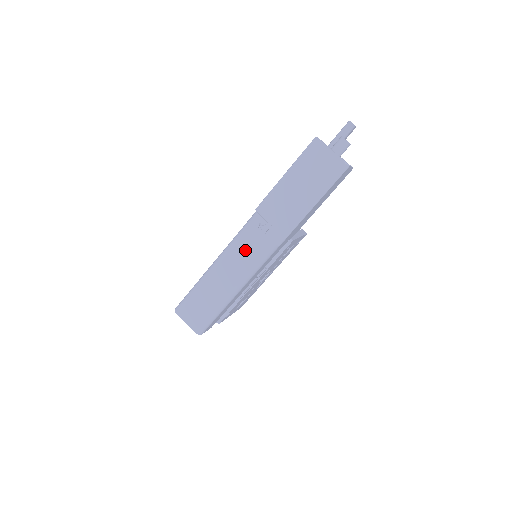
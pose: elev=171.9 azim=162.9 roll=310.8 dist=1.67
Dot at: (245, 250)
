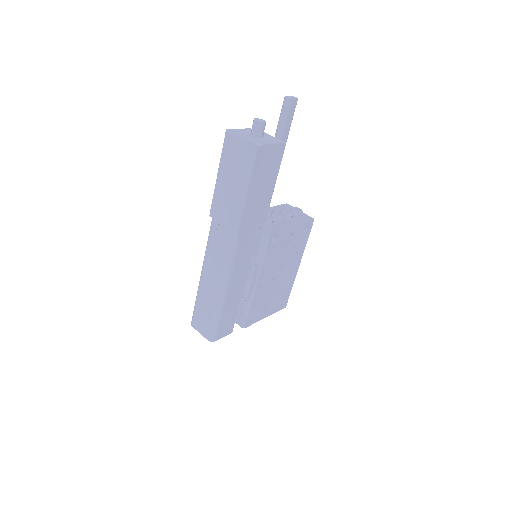
Dot at: (215, 255)
